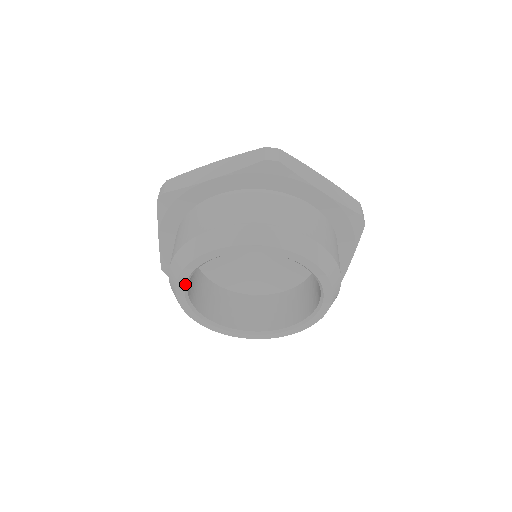
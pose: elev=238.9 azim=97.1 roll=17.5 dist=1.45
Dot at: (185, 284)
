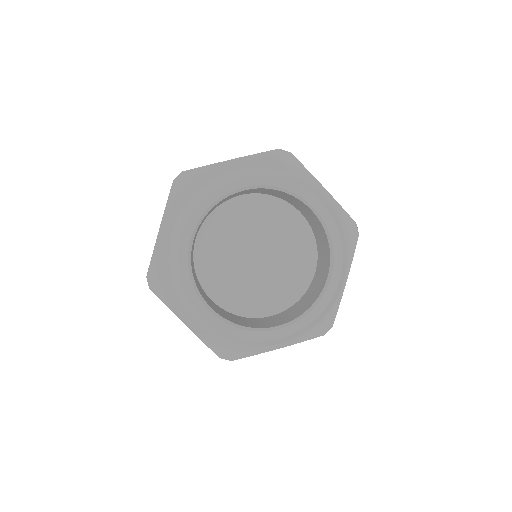
Dot at: (201, 302)
